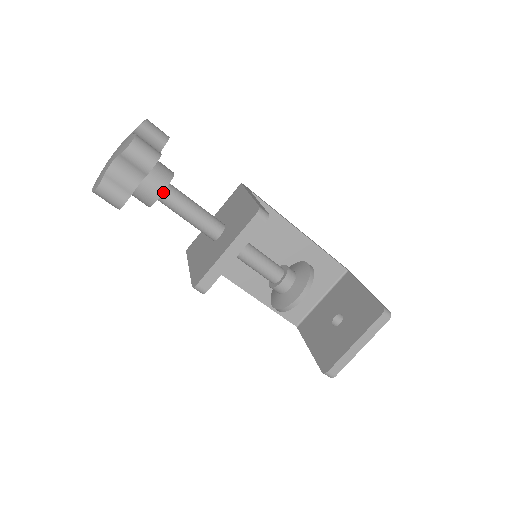
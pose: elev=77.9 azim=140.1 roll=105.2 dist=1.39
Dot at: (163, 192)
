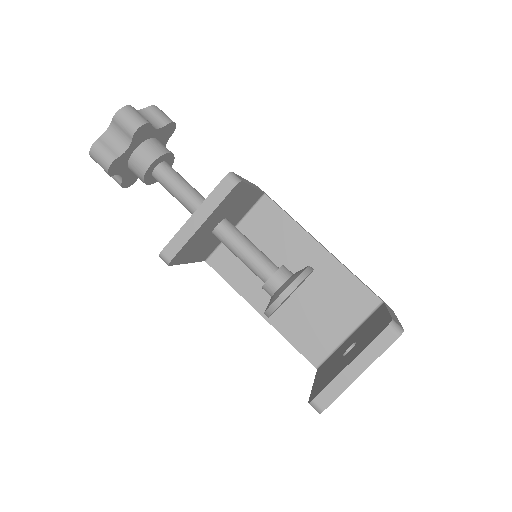
Dot at: (157, 167)
